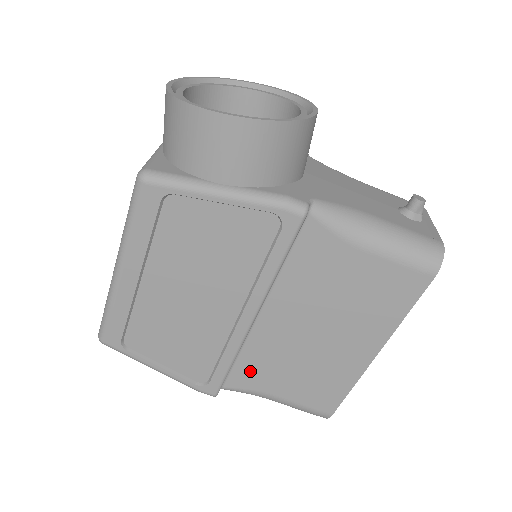
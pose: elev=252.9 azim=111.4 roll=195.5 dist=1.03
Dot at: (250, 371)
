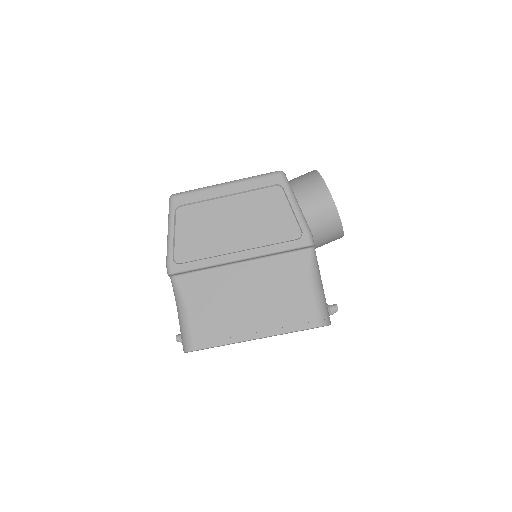
Dot at: (197, 284)
